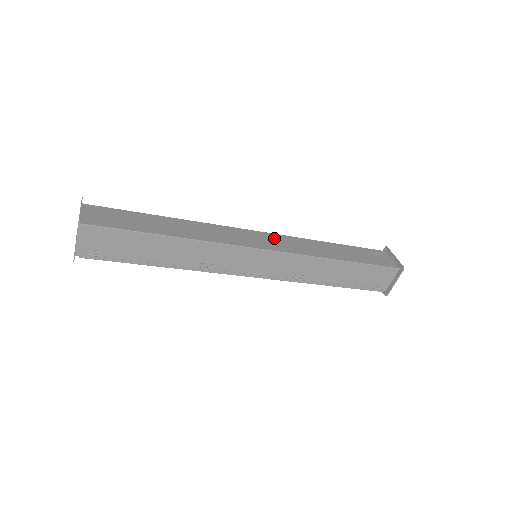
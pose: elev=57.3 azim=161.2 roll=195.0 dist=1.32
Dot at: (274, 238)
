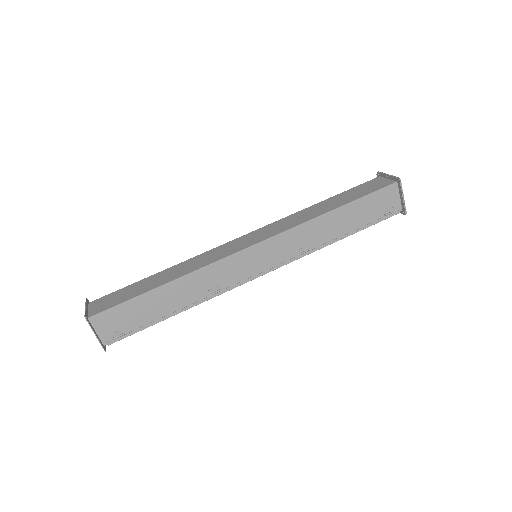
Dot at: (261, 231)
